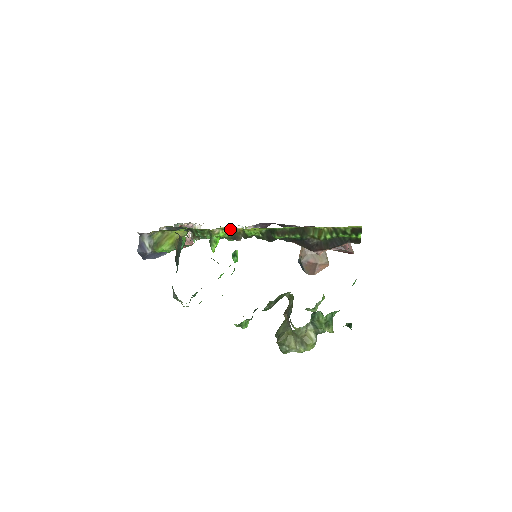
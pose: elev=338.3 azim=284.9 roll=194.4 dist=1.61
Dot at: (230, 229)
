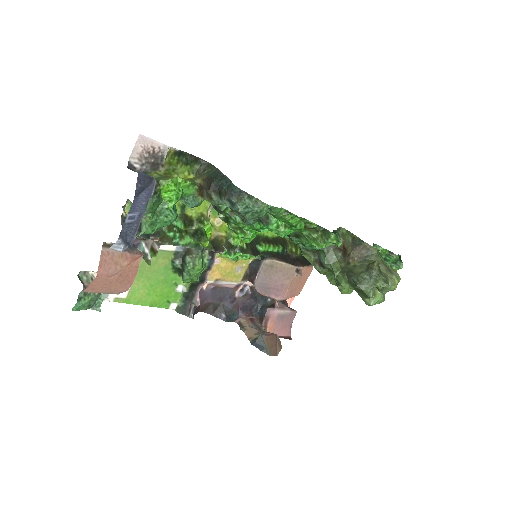
Dot at: (214, 230)
